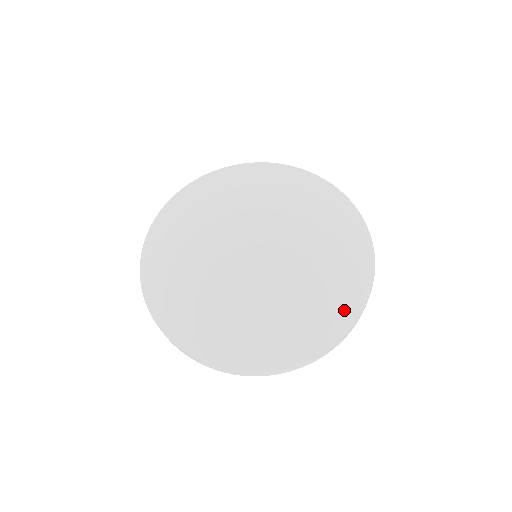
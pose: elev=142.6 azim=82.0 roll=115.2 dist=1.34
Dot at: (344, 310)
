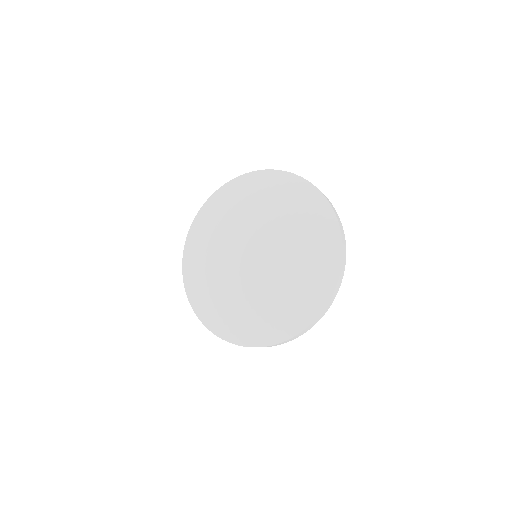
Dot at: (298, 318)
